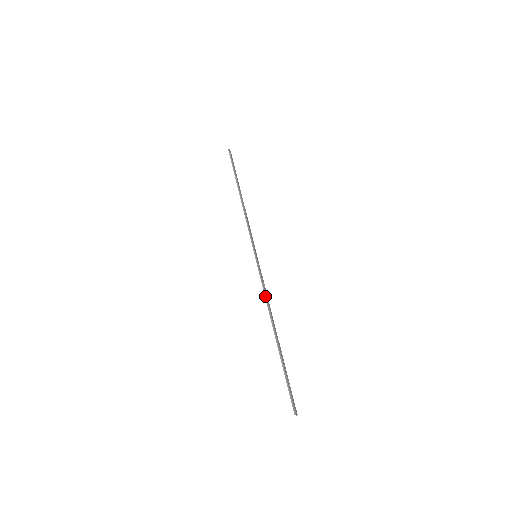
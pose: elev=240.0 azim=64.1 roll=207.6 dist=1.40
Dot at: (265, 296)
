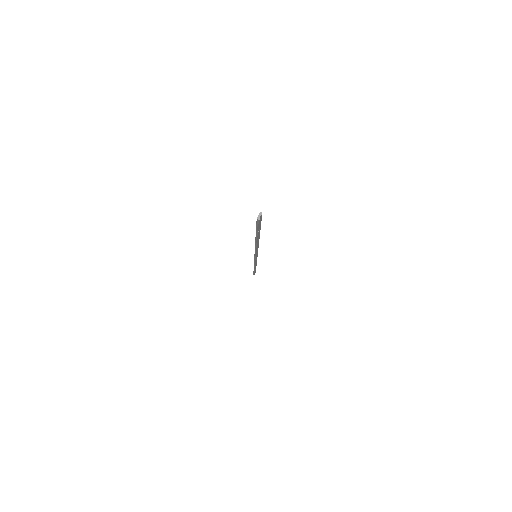
Dot at: (258, 245)
